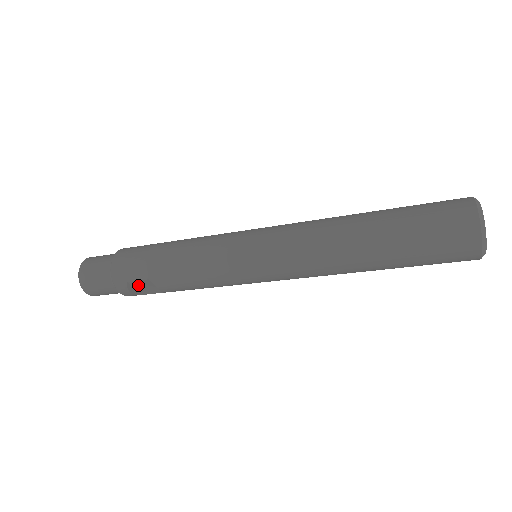
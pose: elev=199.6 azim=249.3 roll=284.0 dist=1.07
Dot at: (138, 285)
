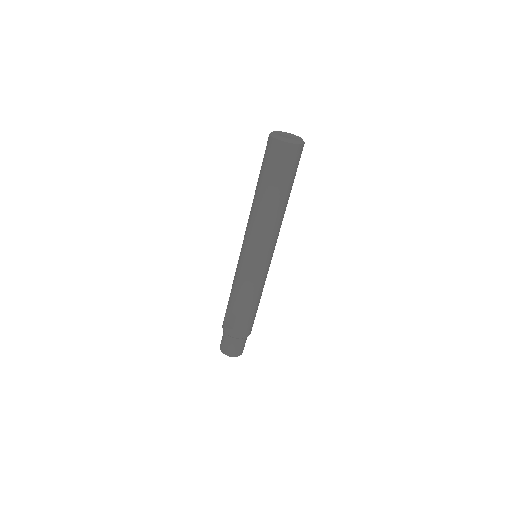
Dot at: (228, 319)
